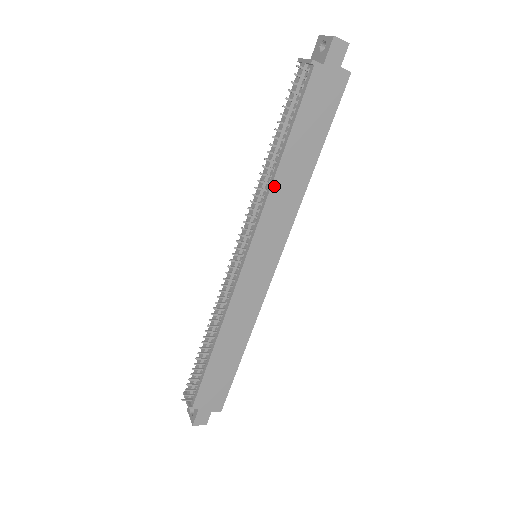
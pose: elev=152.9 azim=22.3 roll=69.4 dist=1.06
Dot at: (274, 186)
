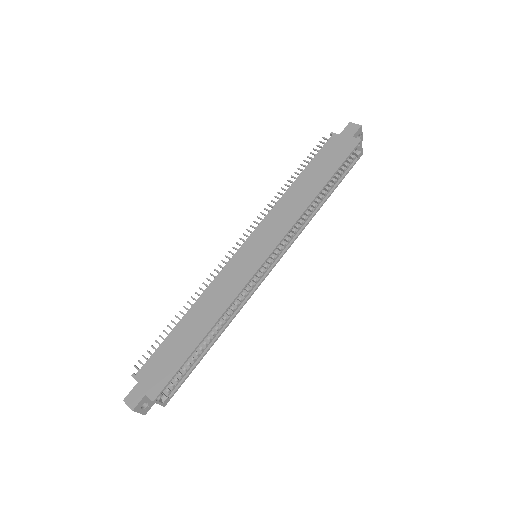
Dot at: (283, 198)
